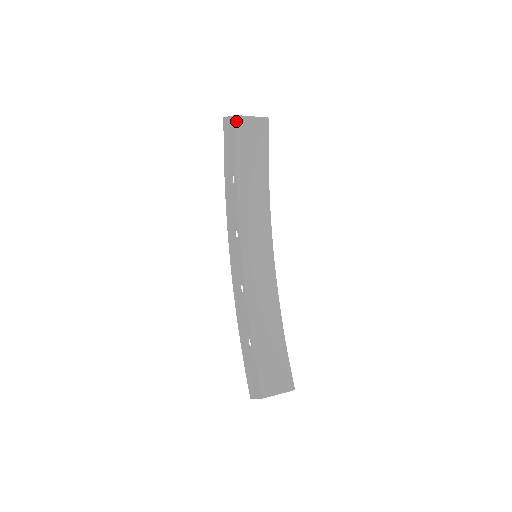
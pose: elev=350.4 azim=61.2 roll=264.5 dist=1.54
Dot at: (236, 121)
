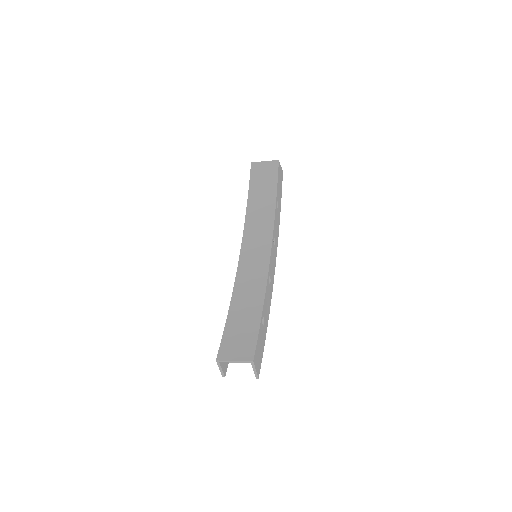
Dot at: (251, 166)
